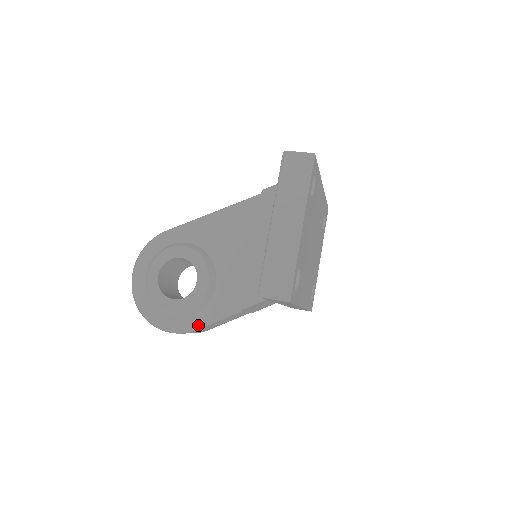
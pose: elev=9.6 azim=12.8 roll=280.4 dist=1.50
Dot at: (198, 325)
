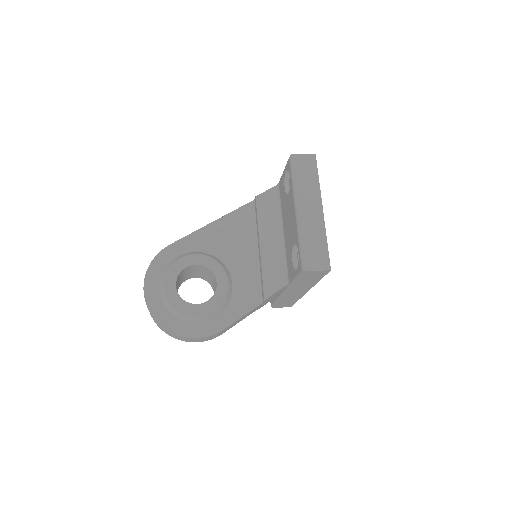
Dot at: (225, 324)
